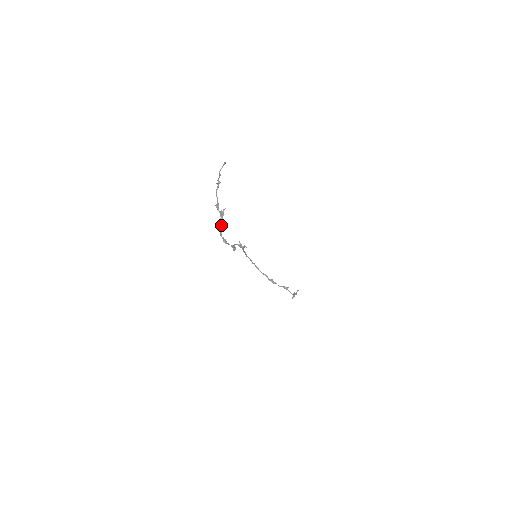
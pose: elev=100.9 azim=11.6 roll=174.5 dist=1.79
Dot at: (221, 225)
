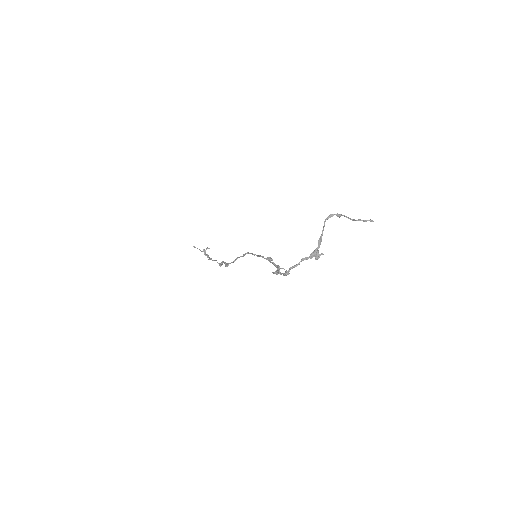
Dot at: occluded
